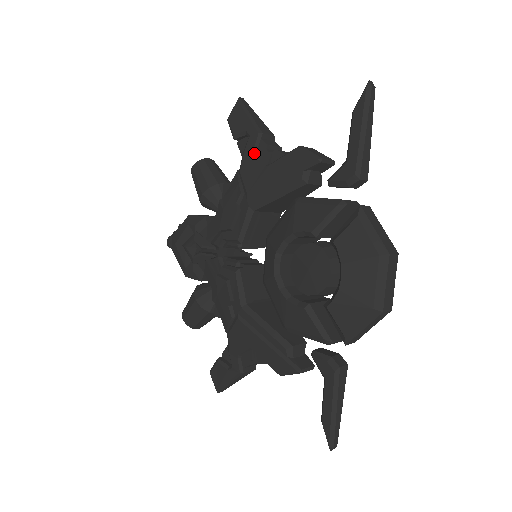
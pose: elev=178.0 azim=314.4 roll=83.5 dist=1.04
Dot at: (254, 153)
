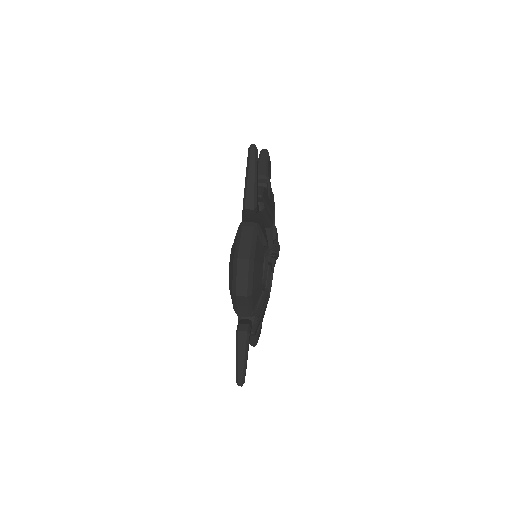
Dot at: occluded
